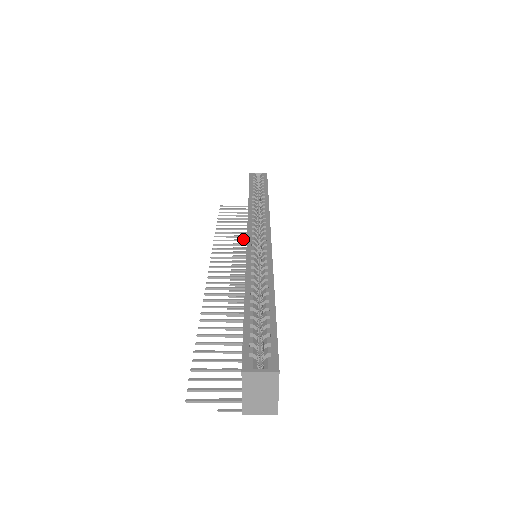
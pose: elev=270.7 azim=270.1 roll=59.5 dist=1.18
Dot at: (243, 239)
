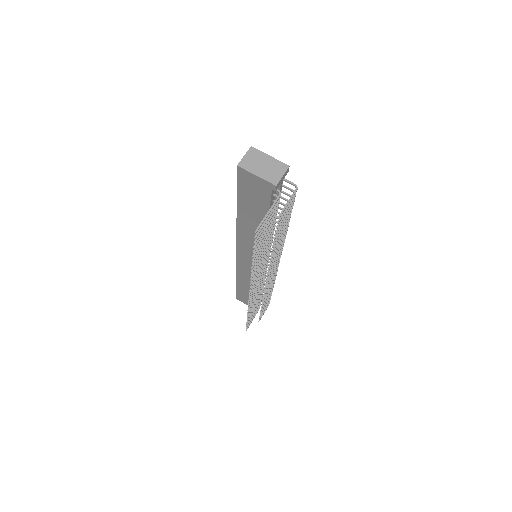
Dot at: (265, 300)
